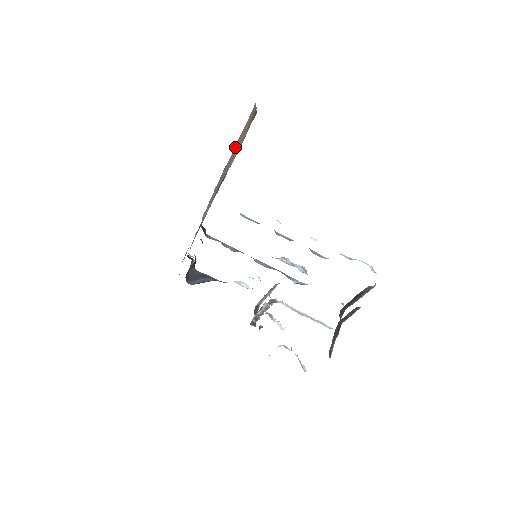
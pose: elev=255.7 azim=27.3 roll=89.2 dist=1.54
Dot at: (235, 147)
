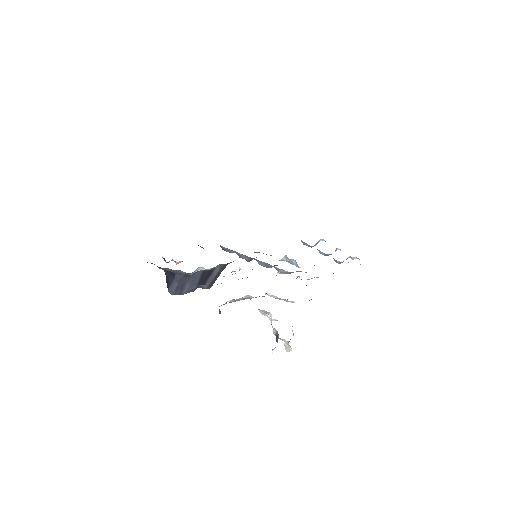
Dot at: occluded
